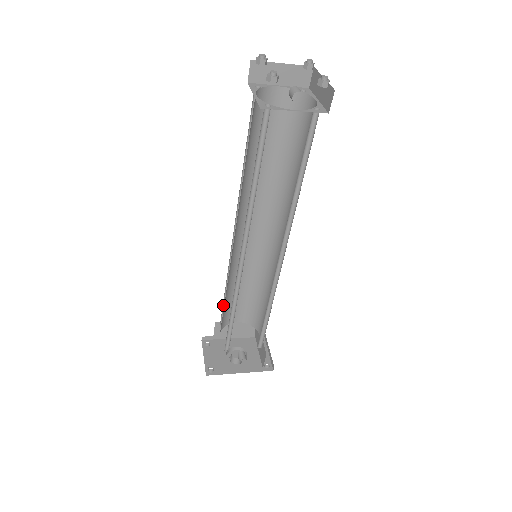
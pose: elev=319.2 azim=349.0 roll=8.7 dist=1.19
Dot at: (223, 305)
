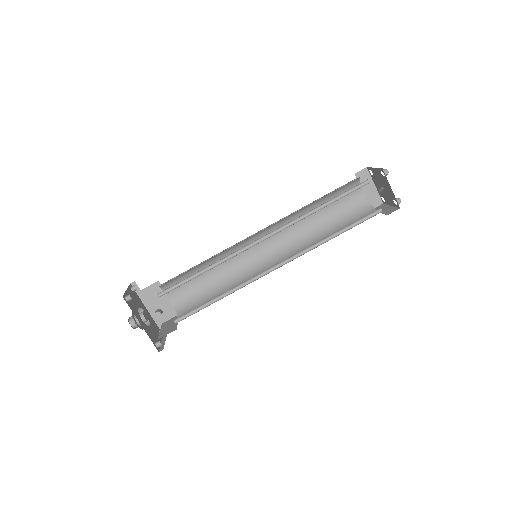
Dot at: occluded
